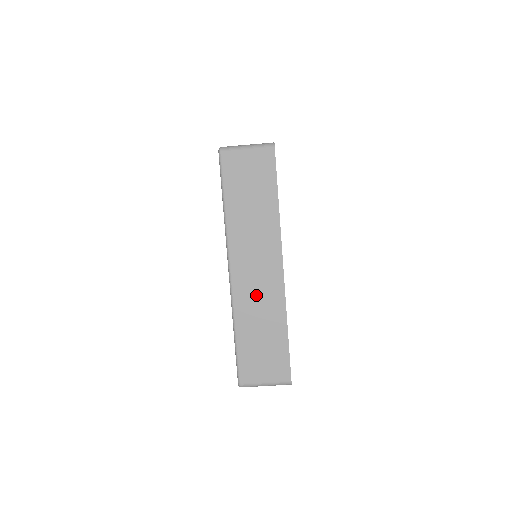
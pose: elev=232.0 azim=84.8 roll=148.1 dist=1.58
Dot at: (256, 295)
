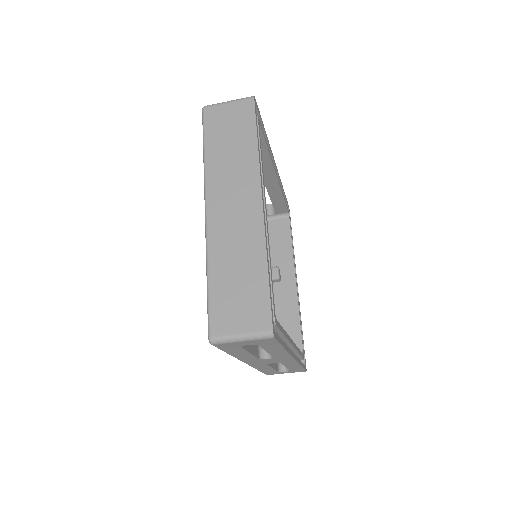
Dot at: (232, 232)
